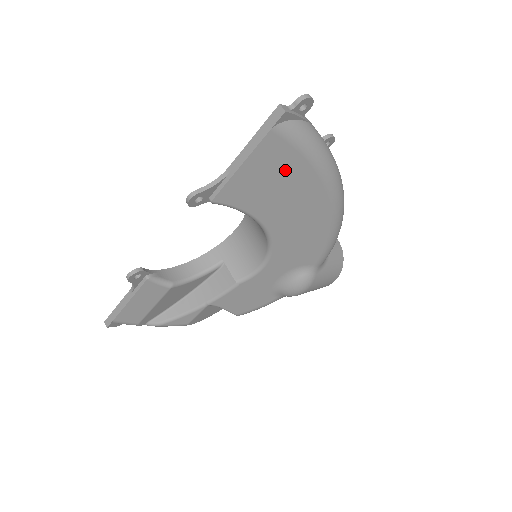
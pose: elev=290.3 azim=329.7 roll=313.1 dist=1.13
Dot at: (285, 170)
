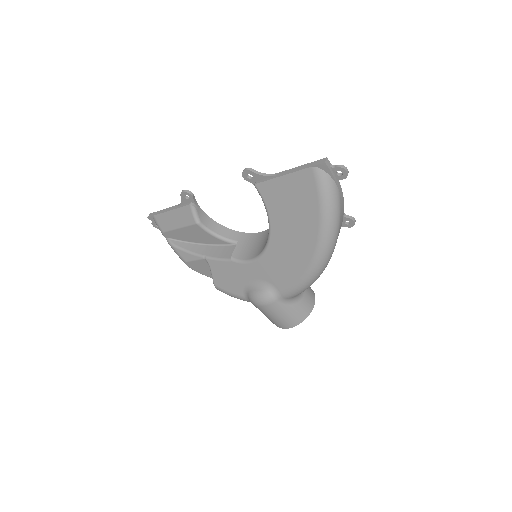
Dot at: (304, 201)
